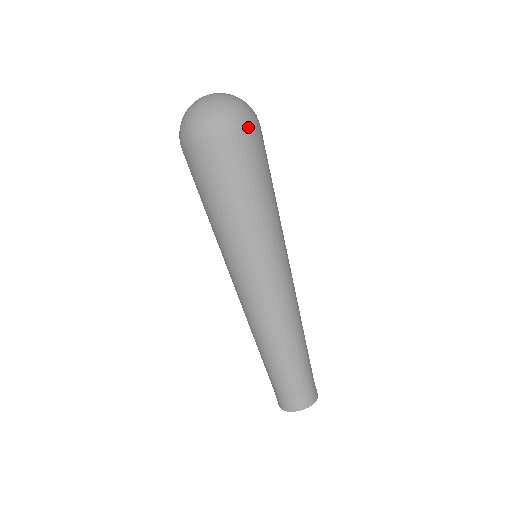
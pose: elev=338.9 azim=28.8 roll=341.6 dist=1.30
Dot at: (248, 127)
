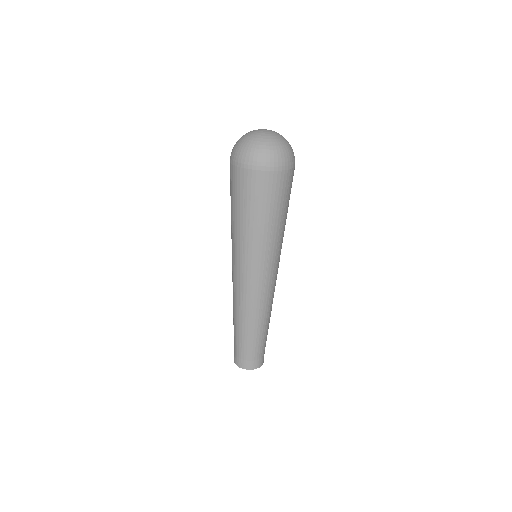
Dot at: (260, 171)
